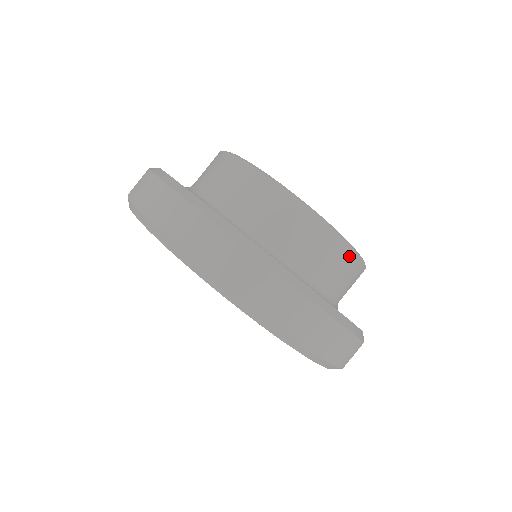
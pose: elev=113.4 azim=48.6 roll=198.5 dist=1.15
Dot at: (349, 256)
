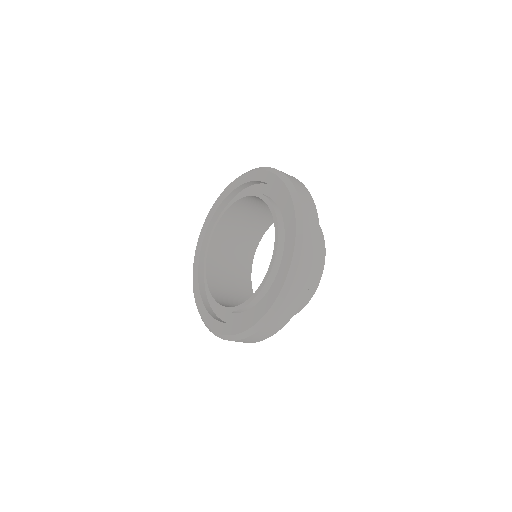
Dot at: (322, 250)
